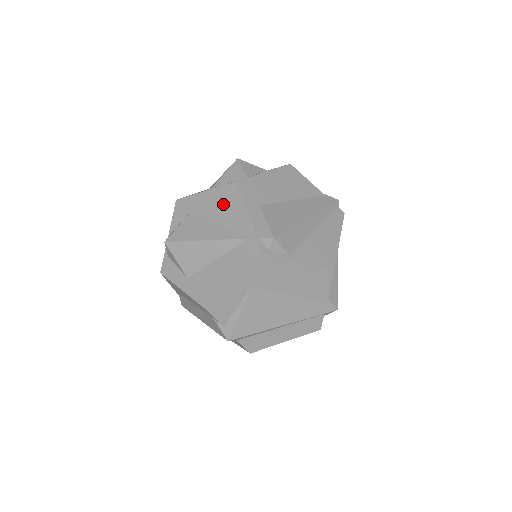
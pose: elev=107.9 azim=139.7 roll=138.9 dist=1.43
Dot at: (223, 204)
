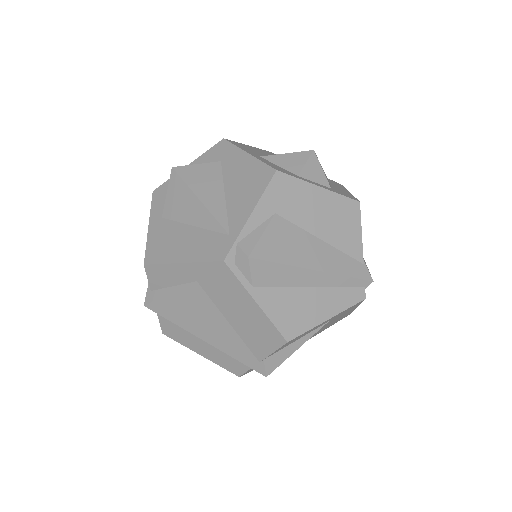
Dot at: (247, 181)
